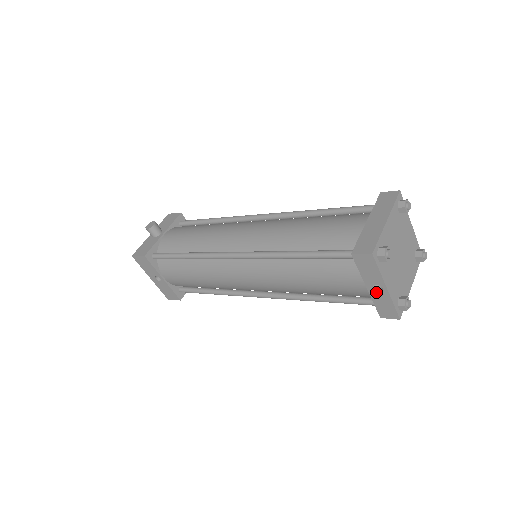
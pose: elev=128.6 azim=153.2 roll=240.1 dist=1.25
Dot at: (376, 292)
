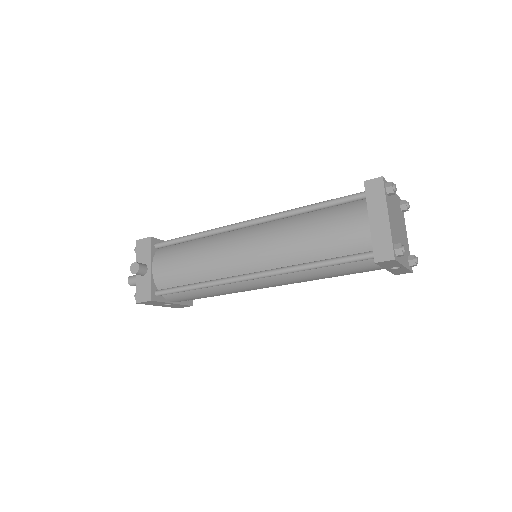
Dot at: (394, 269)
